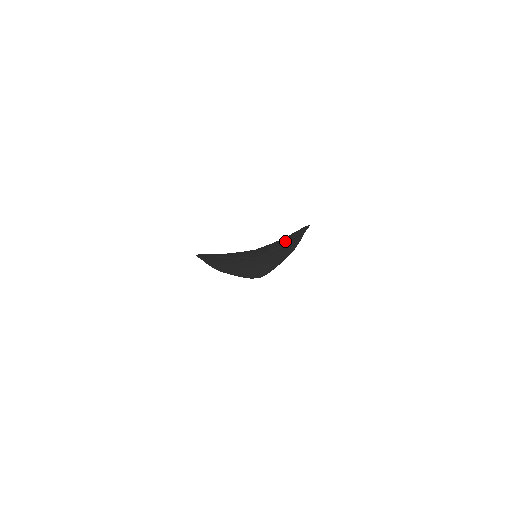
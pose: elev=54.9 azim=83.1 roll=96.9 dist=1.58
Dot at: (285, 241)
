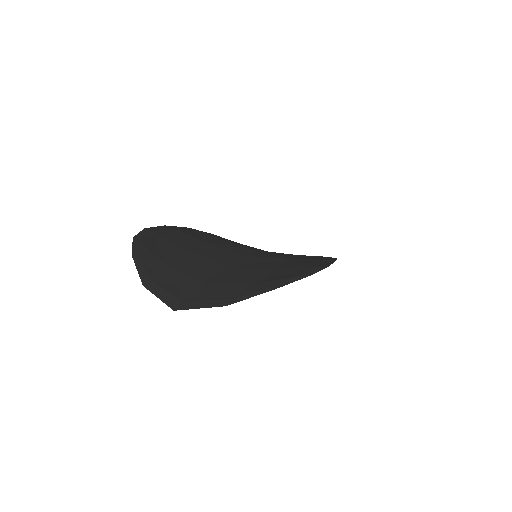
Dot at: (246, 291)
